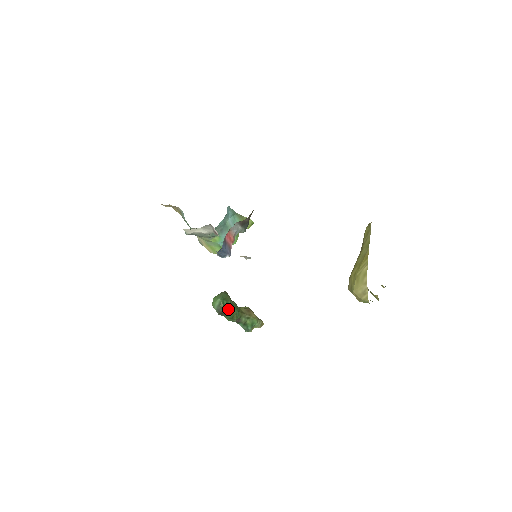
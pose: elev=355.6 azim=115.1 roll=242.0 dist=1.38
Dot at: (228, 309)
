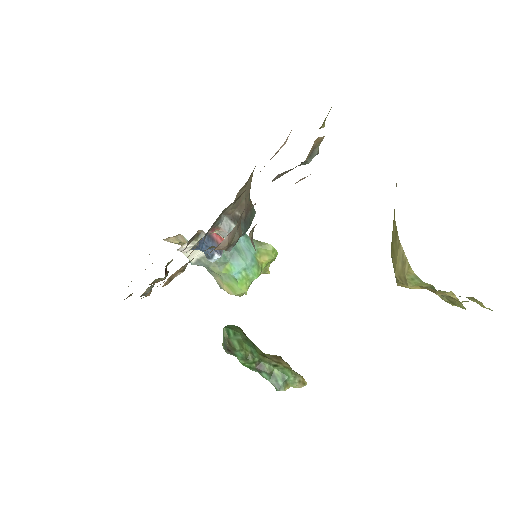
Dot at: (236, 341)
